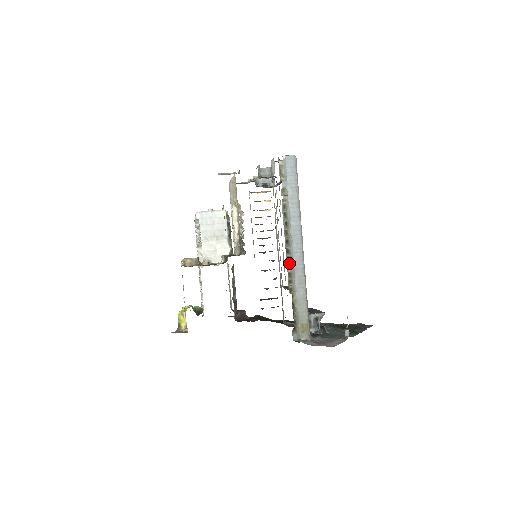
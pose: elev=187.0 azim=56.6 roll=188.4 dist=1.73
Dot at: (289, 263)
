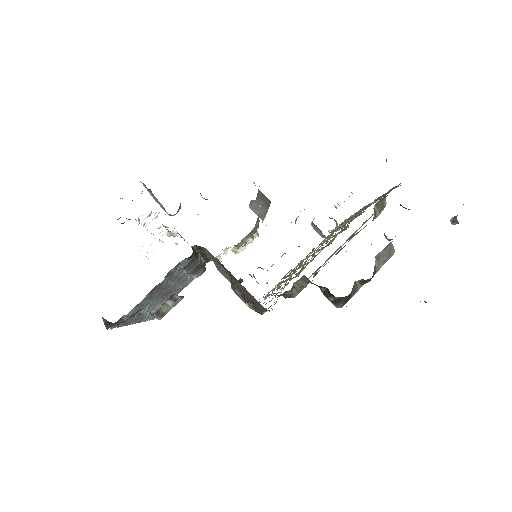
Dot at: occluded
